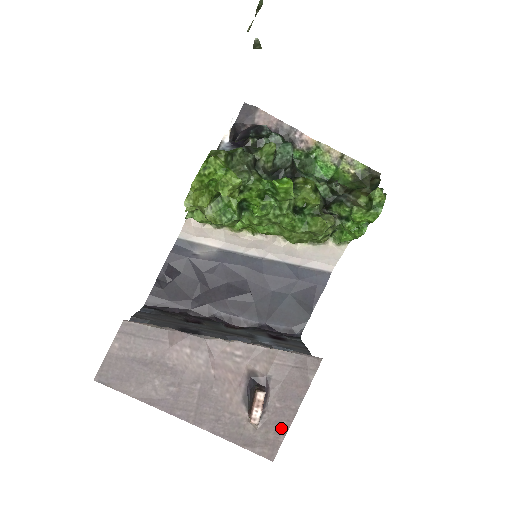
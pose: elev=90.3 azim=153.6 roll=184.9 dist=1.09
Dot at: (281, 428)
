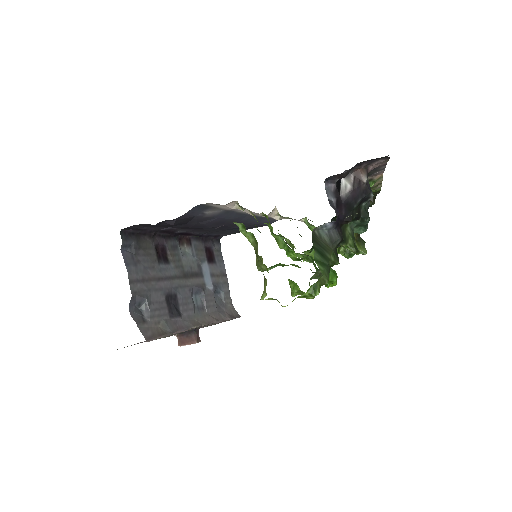
Dot at: occluded
